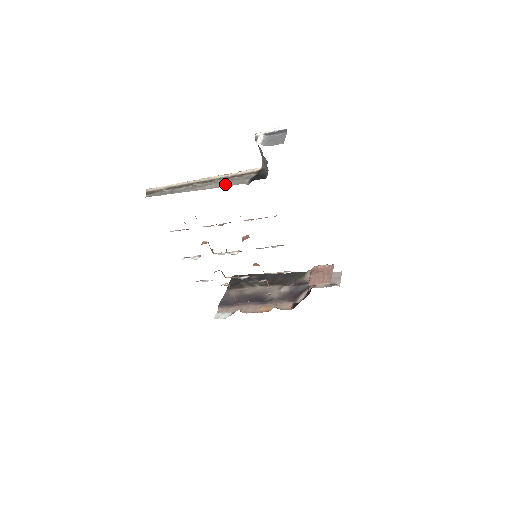
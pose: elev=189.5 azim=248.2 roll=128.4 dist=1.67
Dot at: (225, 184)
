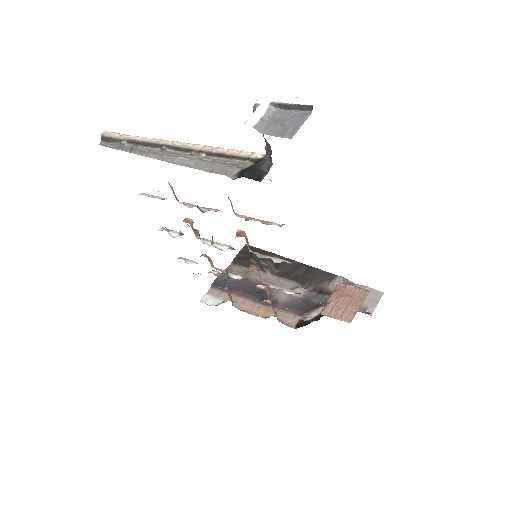
Dot at: (202, 165)
